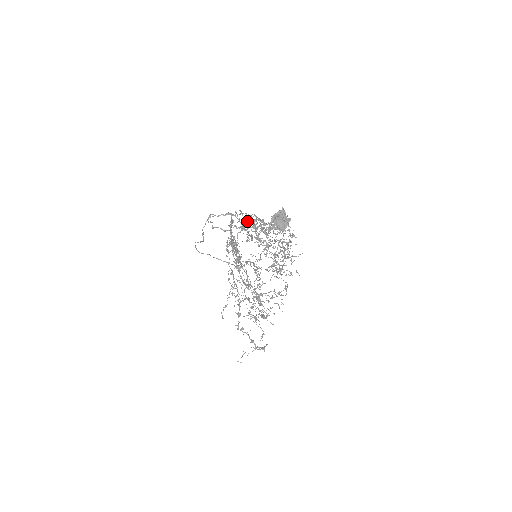
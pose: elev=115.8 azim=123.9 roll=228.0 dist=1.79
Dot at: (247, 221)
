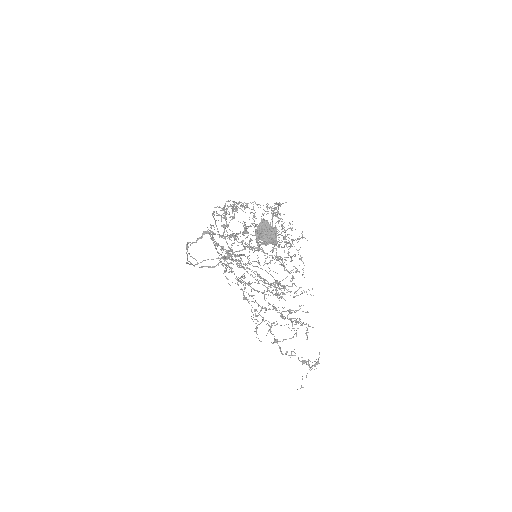
Dot at: (225, 217)
